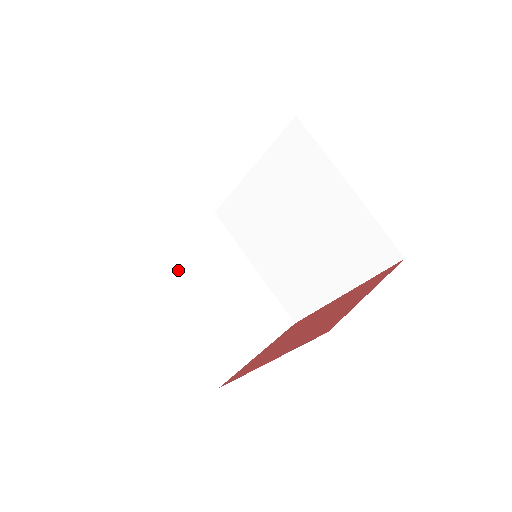
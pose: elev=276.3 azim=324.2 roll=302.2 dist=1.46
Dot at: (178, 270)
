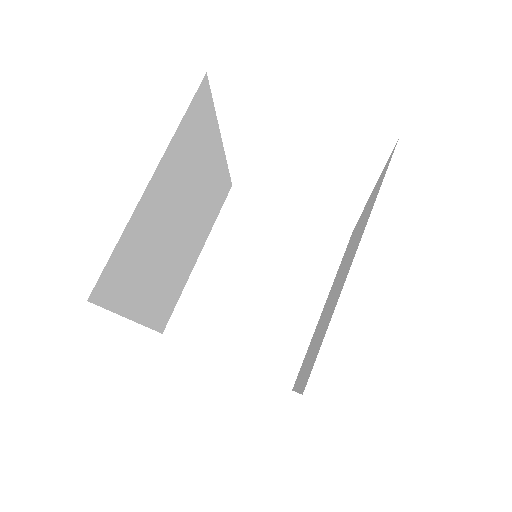
Dot at: (253, 234)
